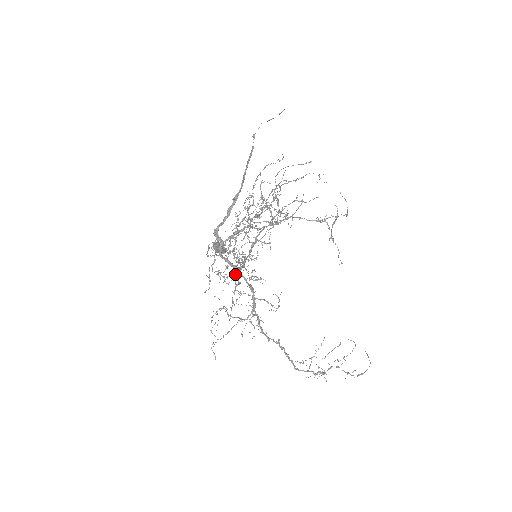
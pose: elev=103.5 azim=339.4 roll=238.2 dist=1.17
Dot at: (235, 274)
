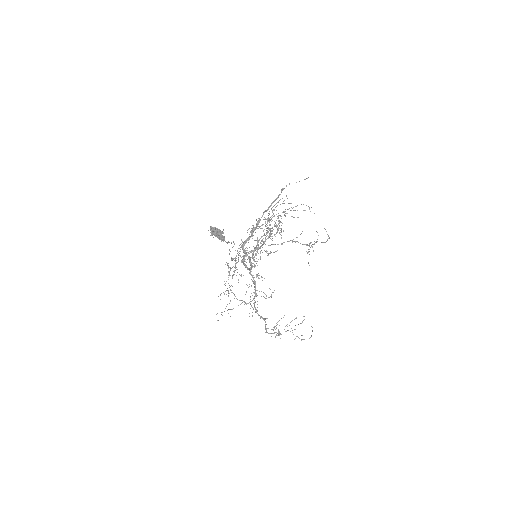
Dot at: occluded
